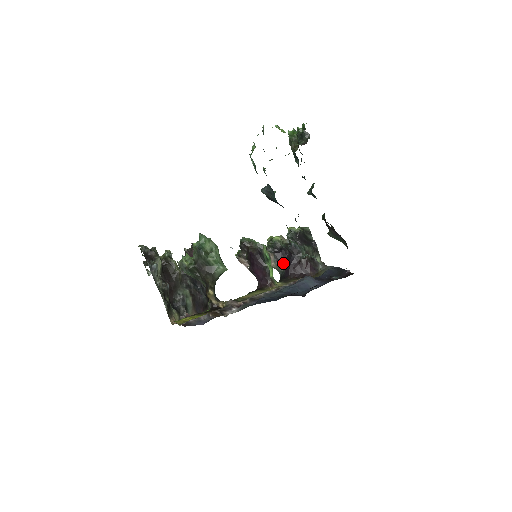
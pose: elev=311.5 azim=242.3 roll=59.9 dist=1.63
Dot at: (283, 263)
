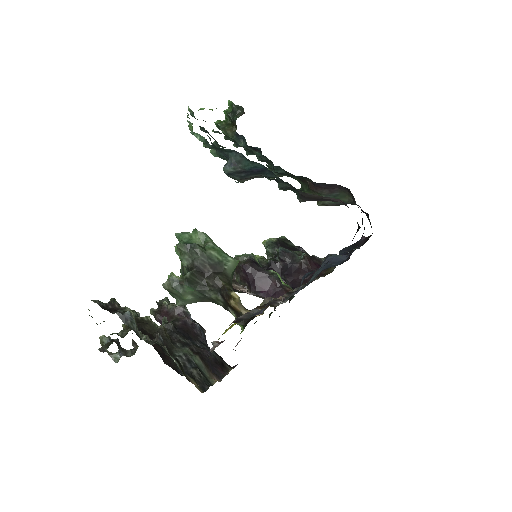
Dot at: occluded
